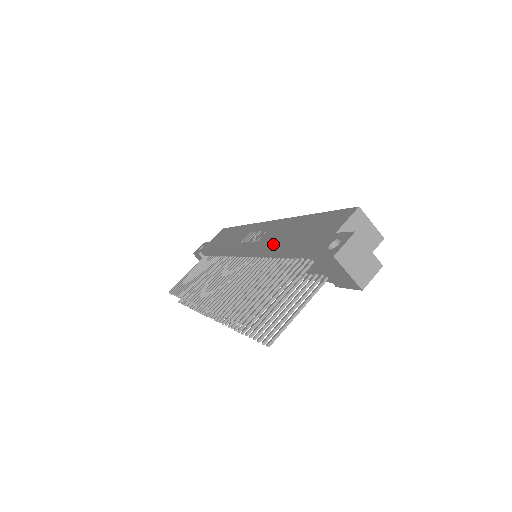
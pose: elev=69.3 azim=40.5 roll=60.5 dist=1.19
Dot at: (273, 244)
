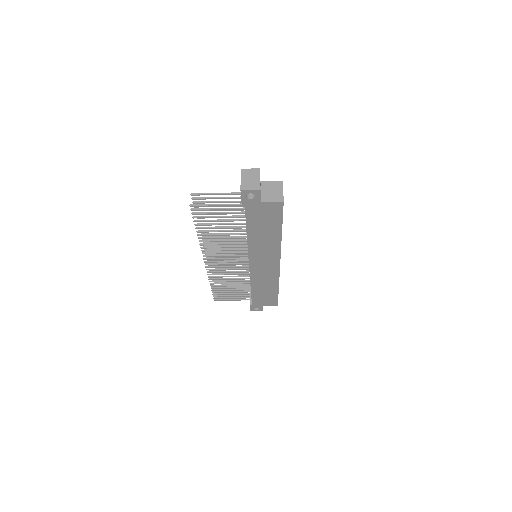
Dot at: occluded
